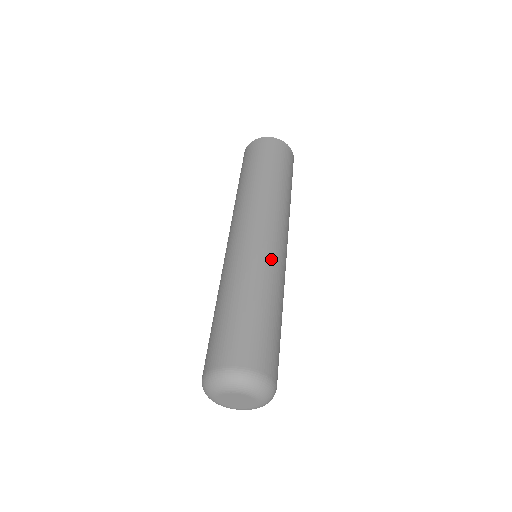
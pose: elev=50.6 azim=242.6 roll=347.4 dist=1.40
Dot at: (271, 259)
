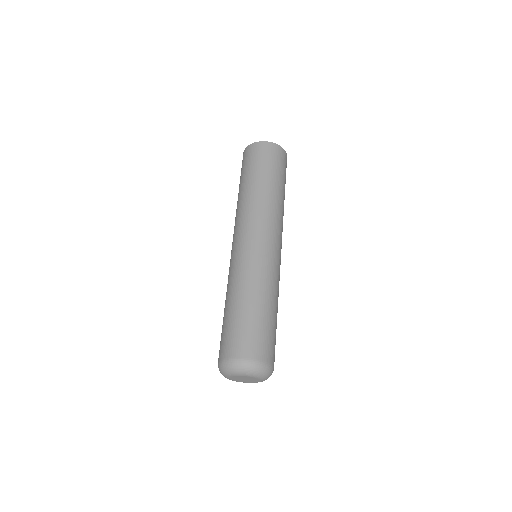
Dot at: occluded
